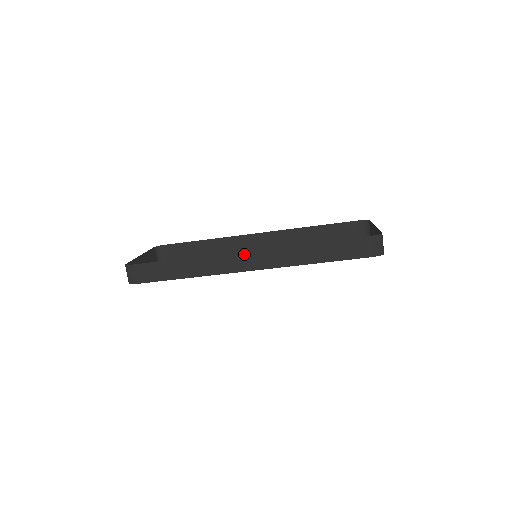
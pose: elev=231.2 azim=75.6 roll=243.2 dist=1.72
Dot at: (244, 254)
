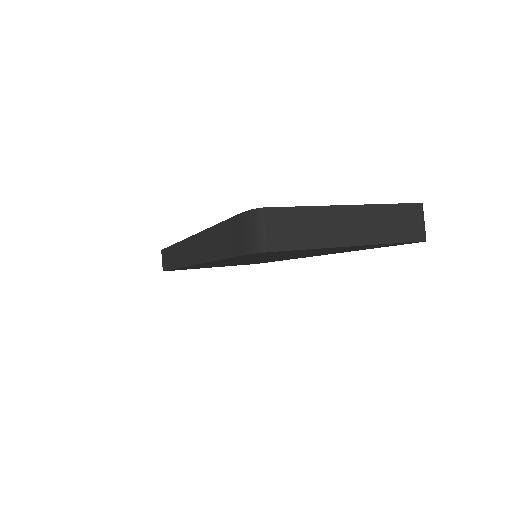
Dot at: (187, 242)
